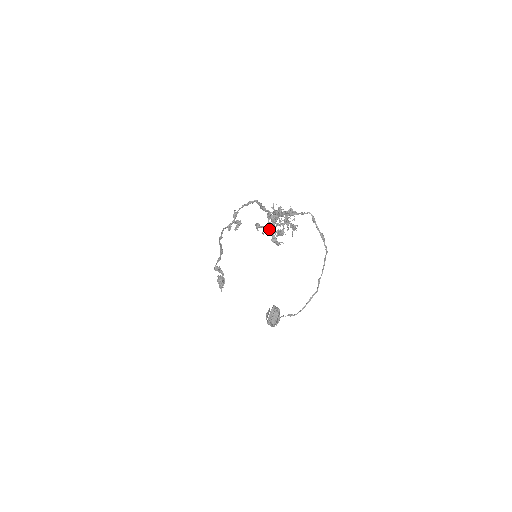
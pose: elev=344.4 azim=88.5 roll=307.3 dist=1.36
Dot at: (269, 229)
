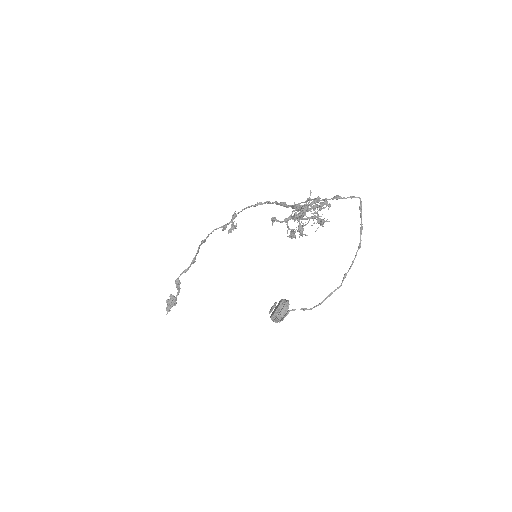
Dot at: (299, 216)
